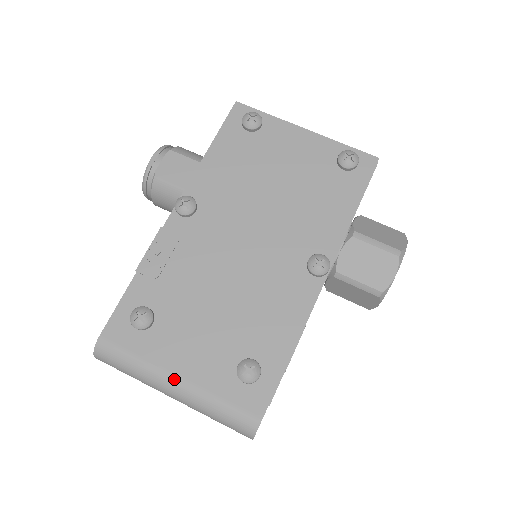
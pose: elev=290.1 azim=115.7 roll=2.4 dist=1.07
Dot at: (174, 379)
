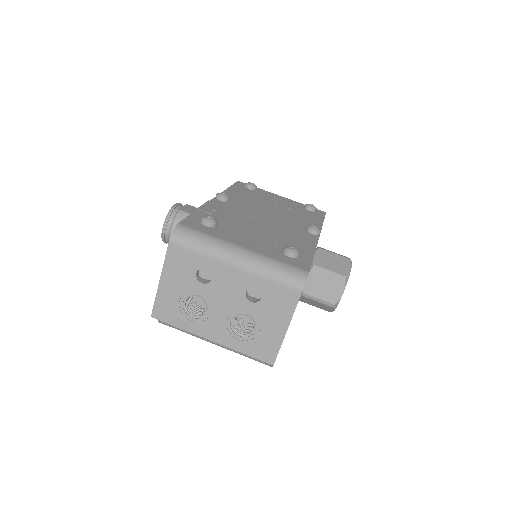
Dot at: (240, 247)
